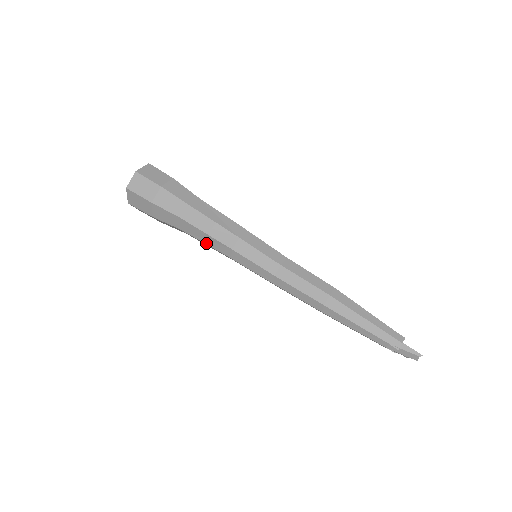
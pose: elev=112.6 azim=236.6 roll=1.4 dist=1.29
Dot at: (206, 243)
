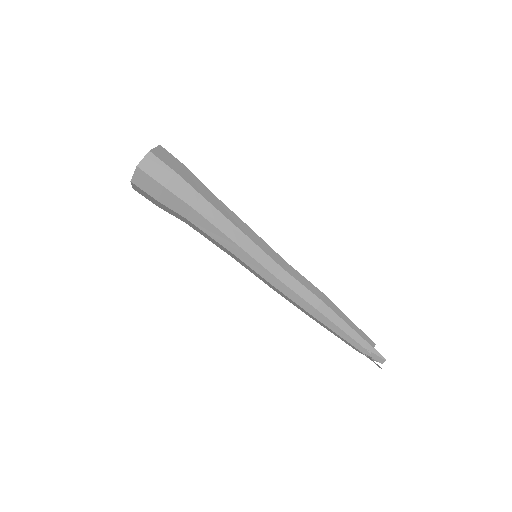
Dot at: (212, 236)
